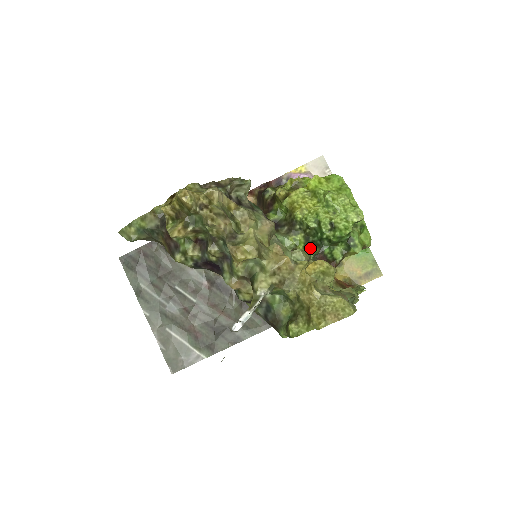
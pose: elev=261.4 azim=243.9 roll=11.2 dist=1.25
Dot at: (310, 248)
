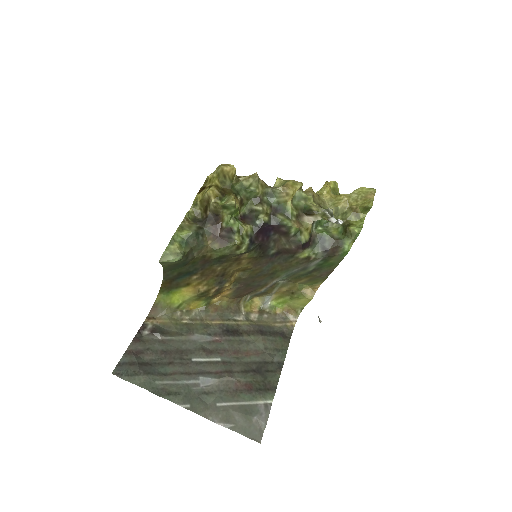
Dot at: occluded
